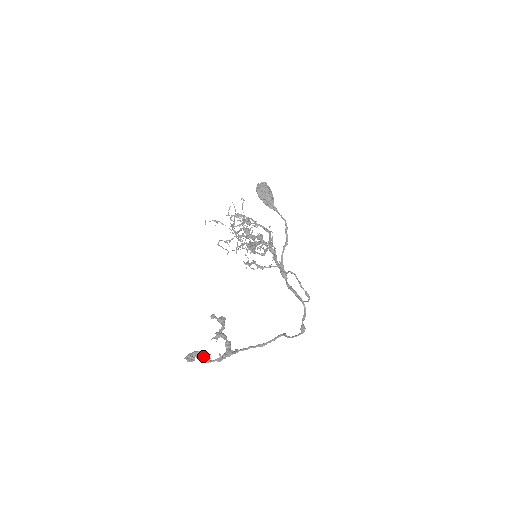
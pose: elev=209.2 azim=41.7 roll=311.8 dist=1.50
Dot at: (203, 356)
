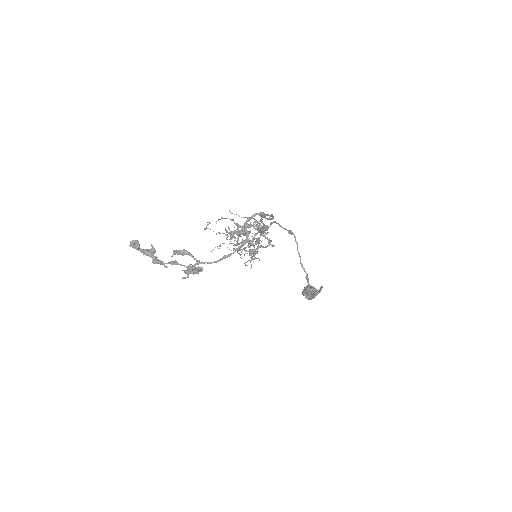
Dot at: (154, 256)
